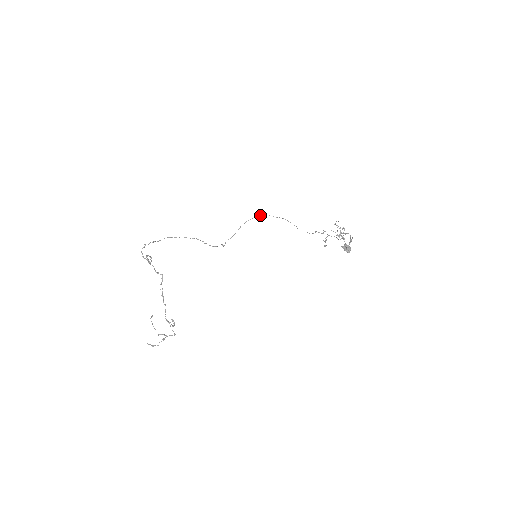
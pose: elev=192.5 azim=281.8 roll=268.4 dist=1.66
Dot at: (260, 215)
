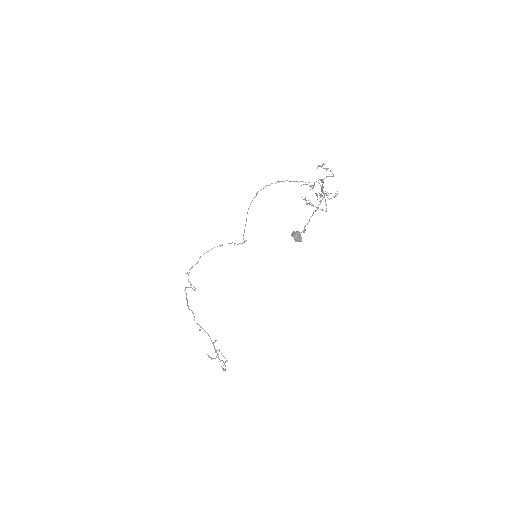
Dot at: (257, 192)
